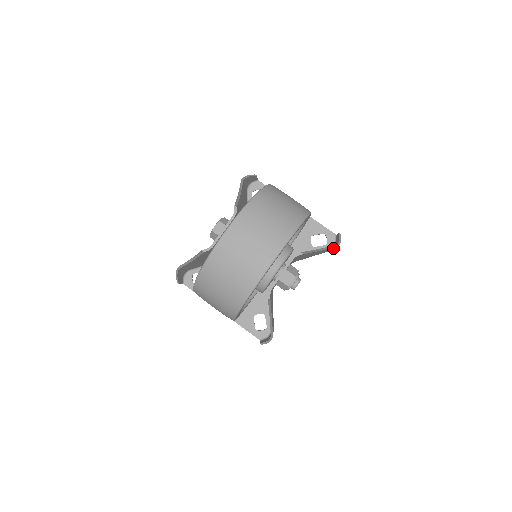
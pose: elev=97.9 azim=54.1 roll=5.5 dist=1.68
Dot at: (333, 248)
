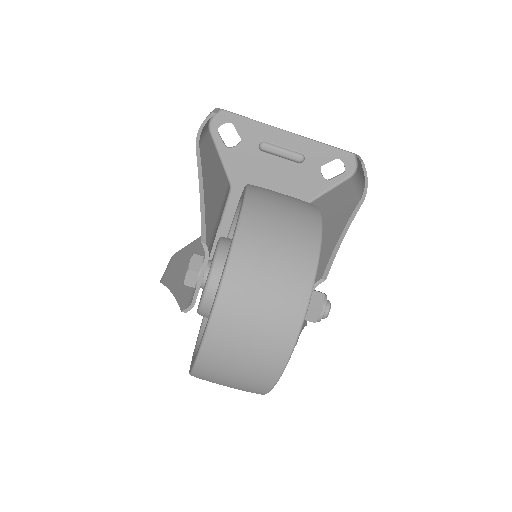
Dot at: occluded
